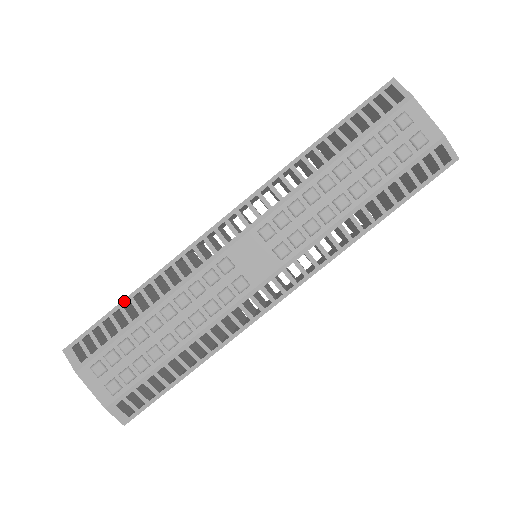
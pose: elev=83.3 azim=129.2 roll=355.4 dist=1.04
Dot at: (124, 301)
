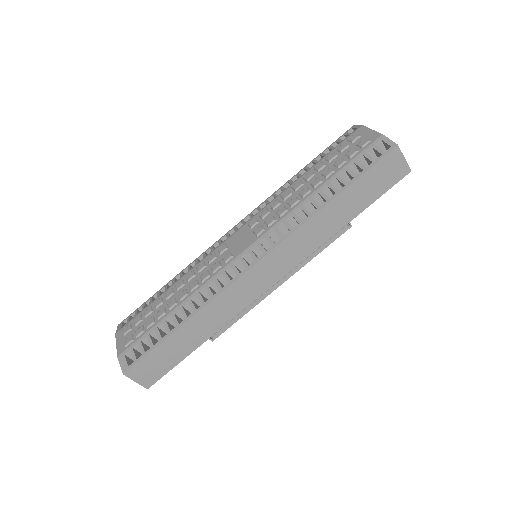
Dot at: (162, 288)
